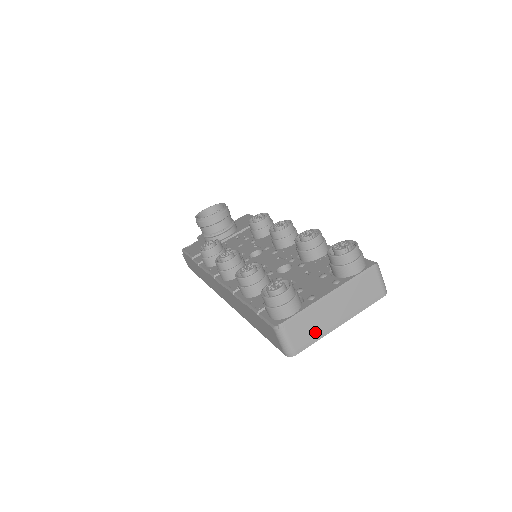
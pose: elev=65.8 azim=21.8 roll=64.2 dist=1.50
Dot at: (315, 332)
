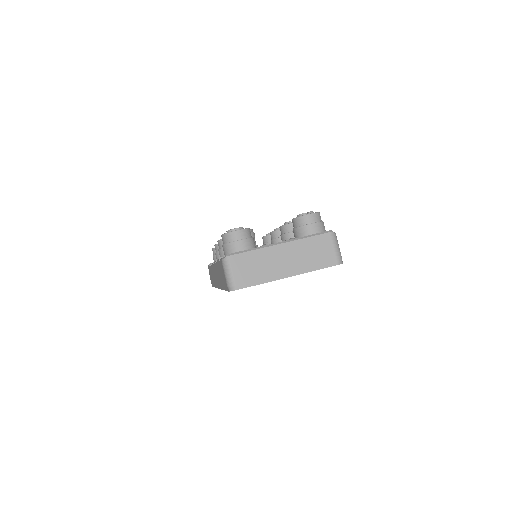
Dot at: (259, 274)
